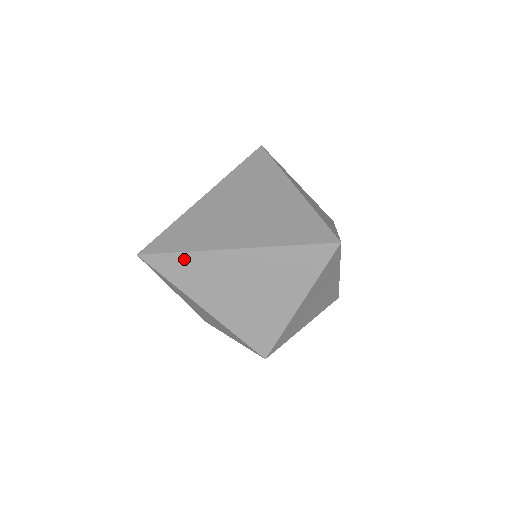
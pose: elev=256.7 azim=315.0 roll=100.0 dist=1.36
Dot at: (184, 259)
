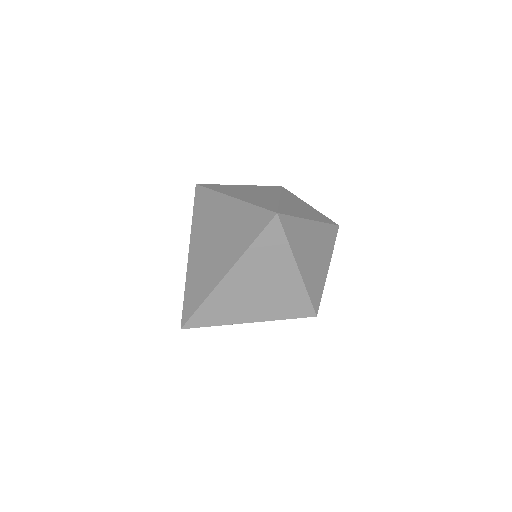
Dot at: (206, 308)
